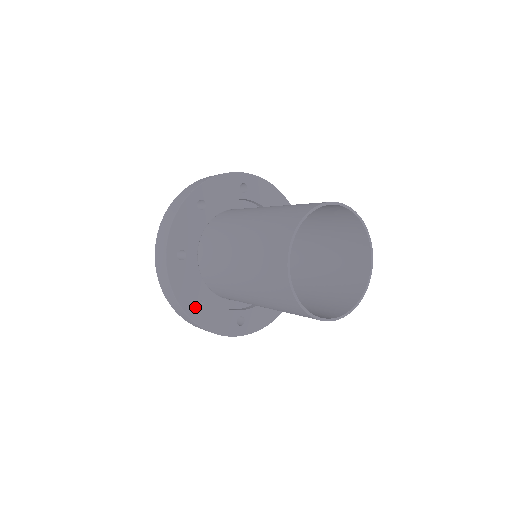
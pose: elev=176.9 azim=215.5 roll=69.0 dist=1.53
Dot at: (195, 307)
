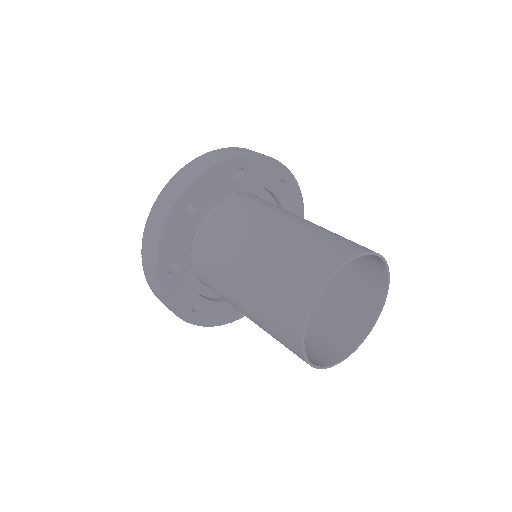
Dot at: (168, 267)
